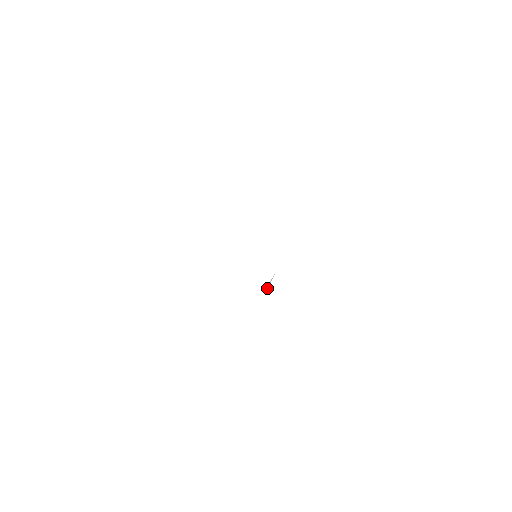
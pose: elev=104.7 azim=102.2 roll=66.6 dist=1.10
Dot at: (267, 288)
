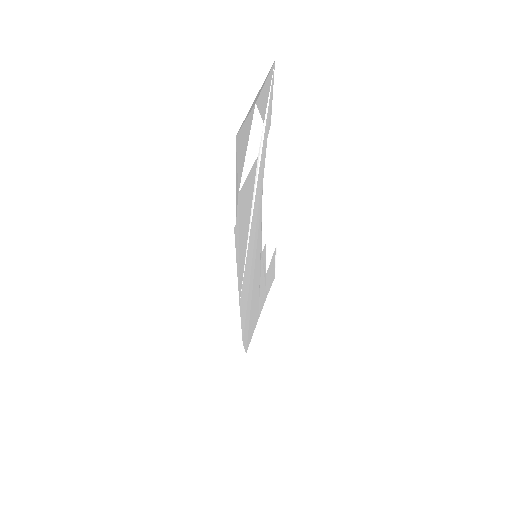
Dot at: (254, 196)
